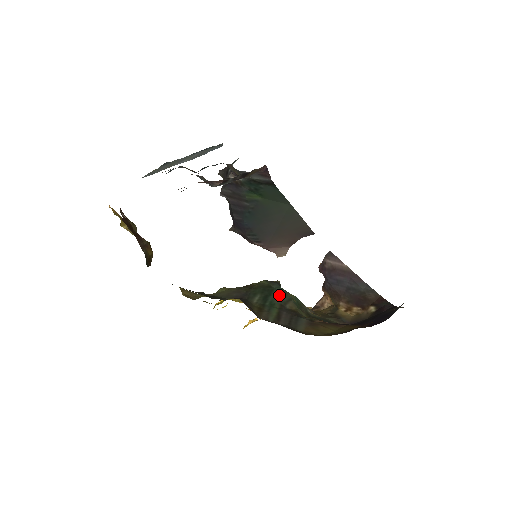
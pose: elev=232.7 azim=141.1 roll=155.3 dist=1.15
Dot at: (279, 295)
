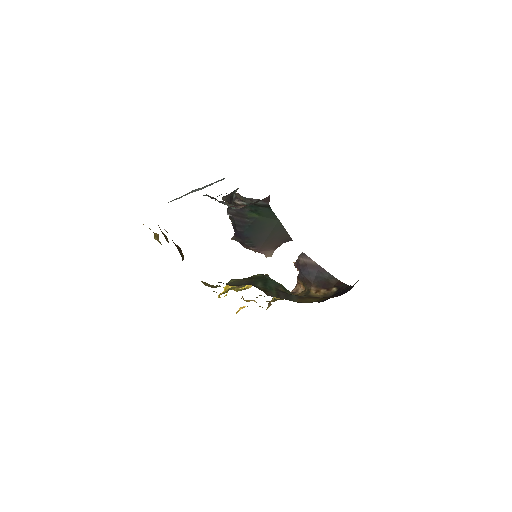
Dot at: (272, 283)
